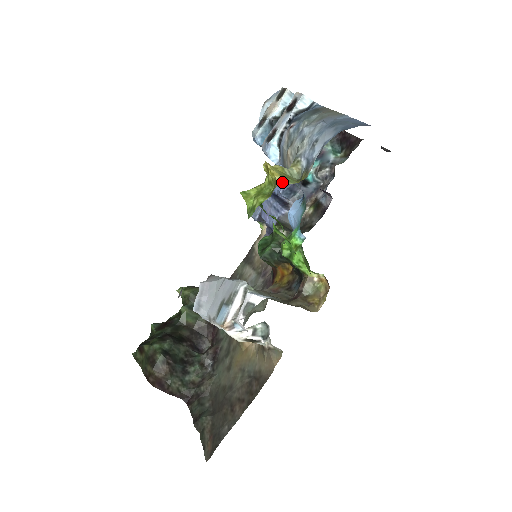
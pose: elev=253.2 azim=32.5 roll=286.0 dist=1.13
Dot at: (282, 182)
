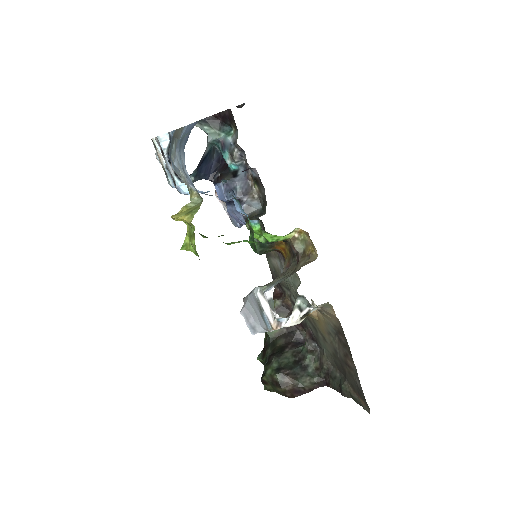
Dot at: (191, 218)
